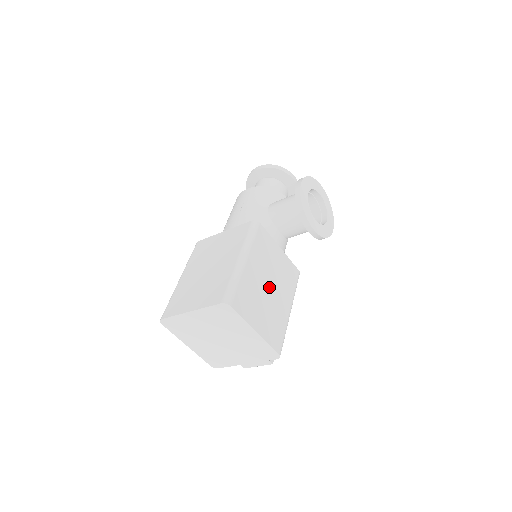
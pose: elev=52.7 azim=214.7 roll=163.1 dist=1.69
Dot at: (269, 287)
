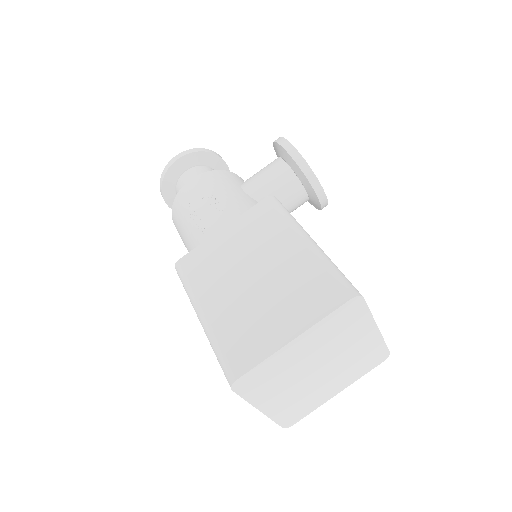
Dot at: occluded
